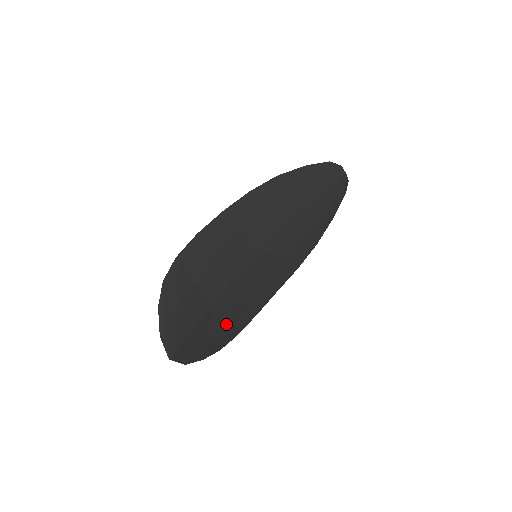
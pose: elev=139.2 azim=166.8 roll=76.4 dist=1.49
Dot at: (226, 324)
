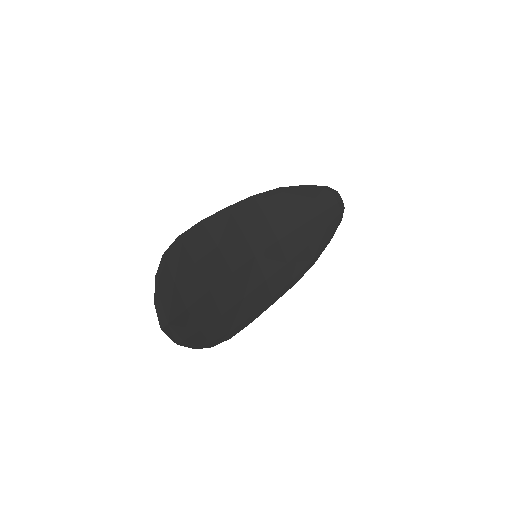
Dot at: (222, 318)
